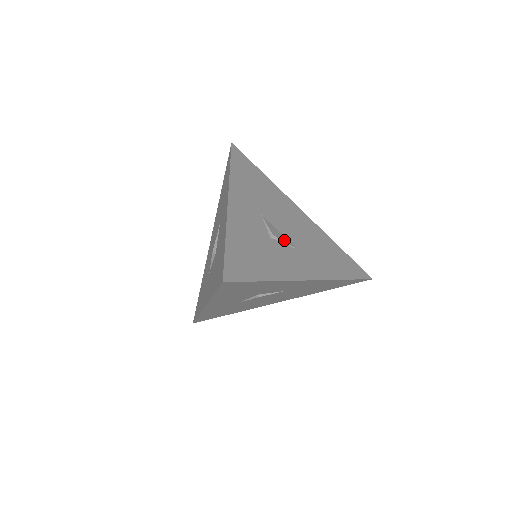
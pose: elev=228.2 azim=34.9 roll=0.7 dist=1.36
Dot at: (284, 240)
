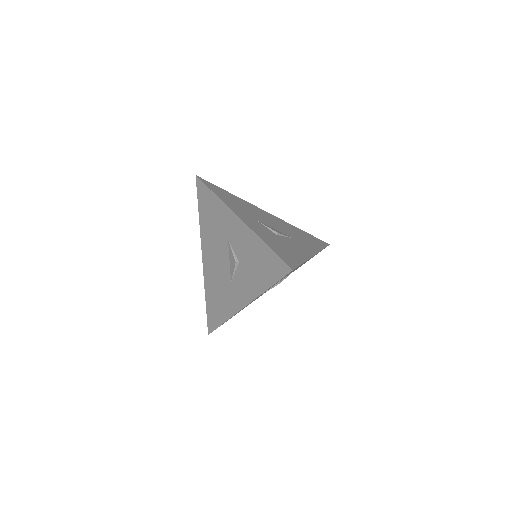
Dot at: (283, 234)
